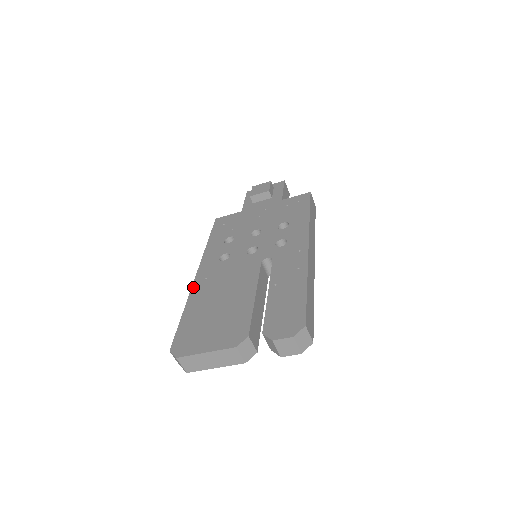
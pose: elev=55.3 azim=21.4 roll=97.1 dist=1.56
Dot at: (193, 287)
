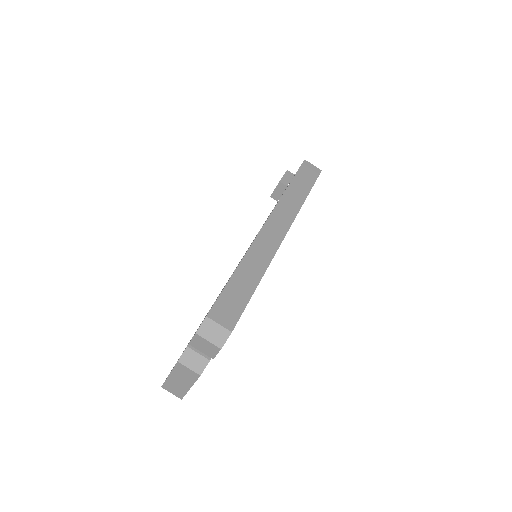
Dot at: occluded
